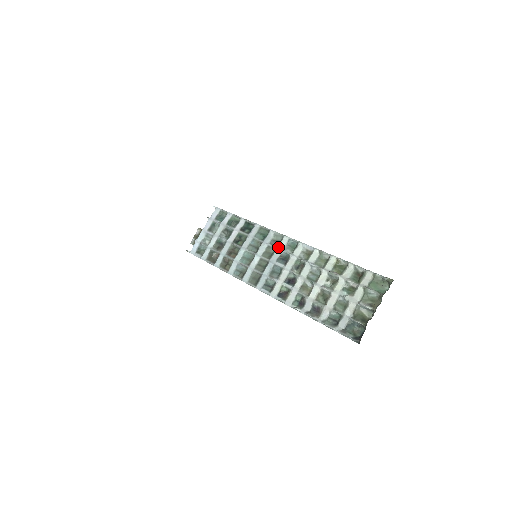
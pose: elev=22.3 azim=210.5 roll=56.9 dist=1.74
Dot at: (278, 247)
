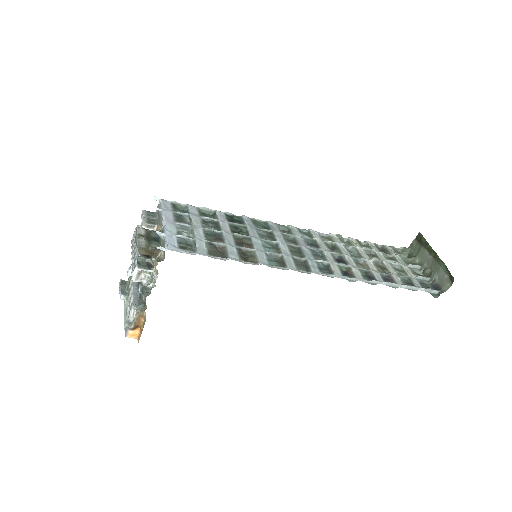
Dot at: (295, 234)
